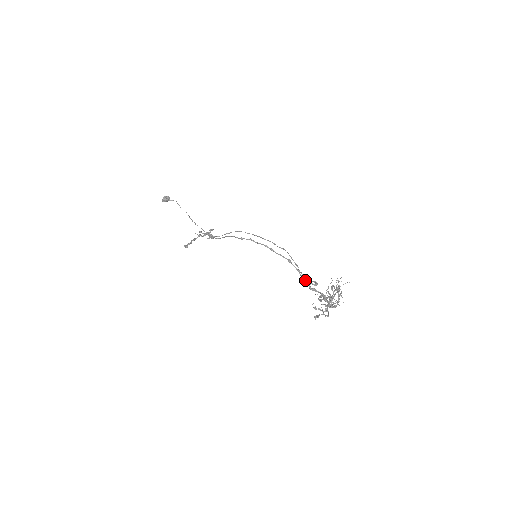
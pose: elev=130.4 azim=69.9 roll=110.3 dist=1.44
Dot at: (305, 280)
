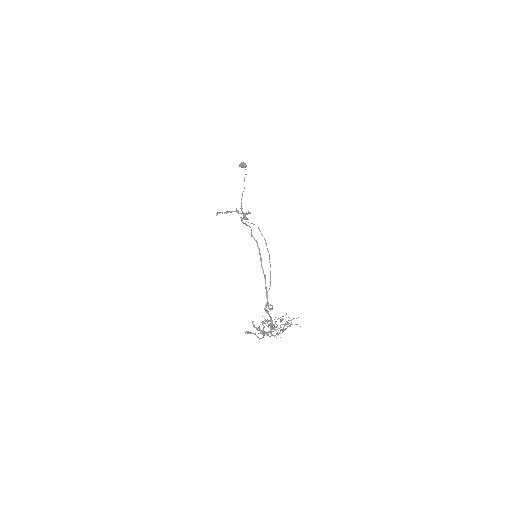
Dot at: (267, 300)
